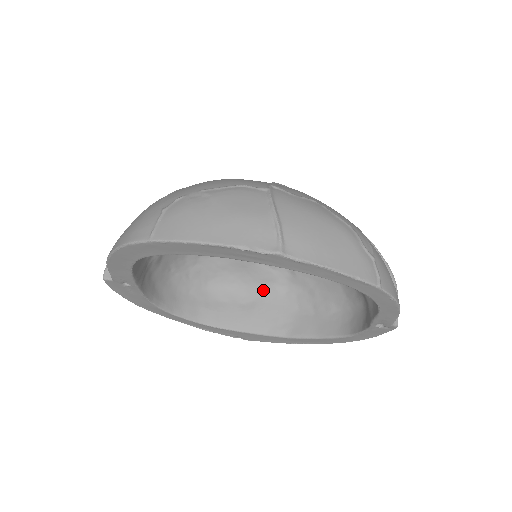
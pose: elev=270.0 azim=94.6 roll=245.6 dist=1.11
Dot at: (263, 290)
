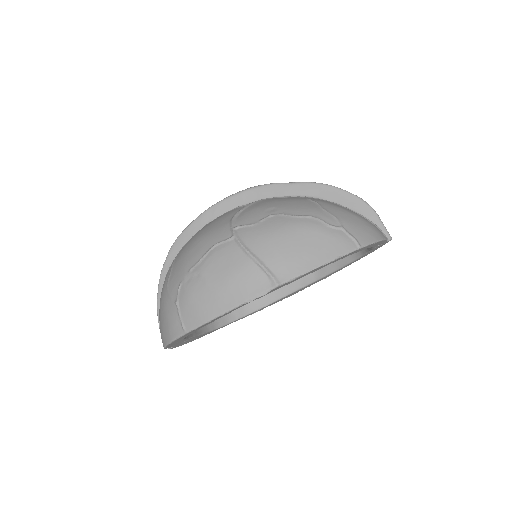
Dot at: occluded
